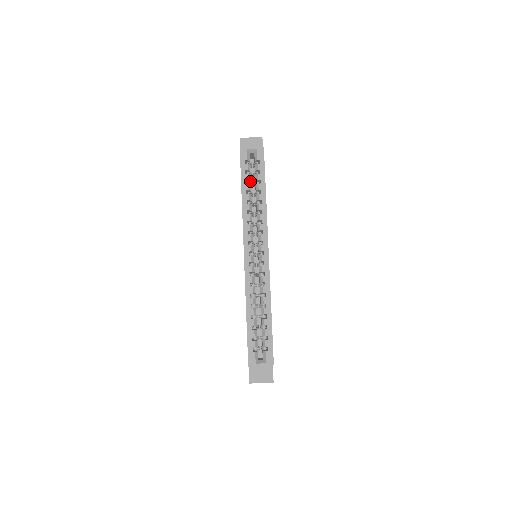
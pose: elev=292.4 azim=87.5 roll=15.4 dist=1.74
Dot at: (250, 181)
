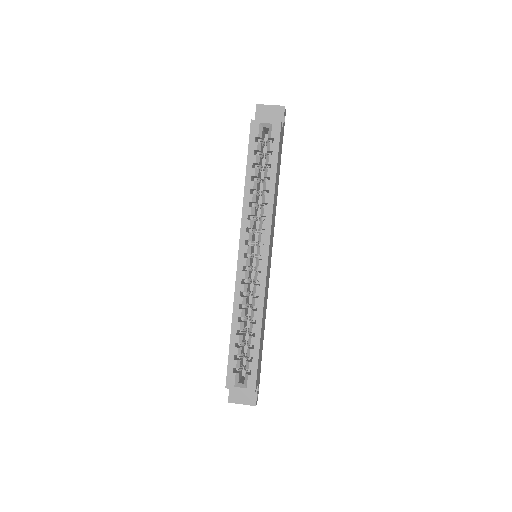
Dot at: (259, 164)
